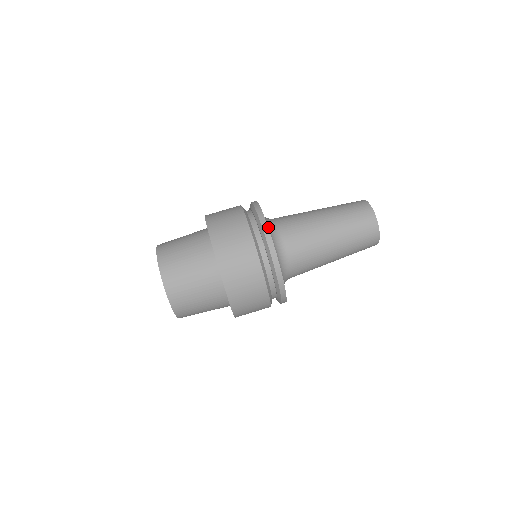
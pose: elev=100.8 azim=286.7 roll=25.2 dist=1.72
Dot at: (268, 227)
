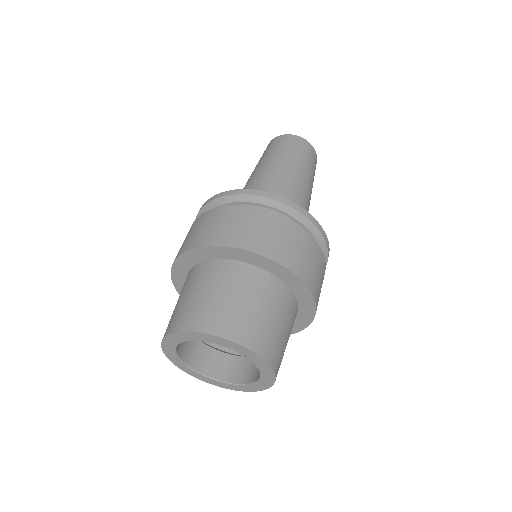
Dot at: occluded
